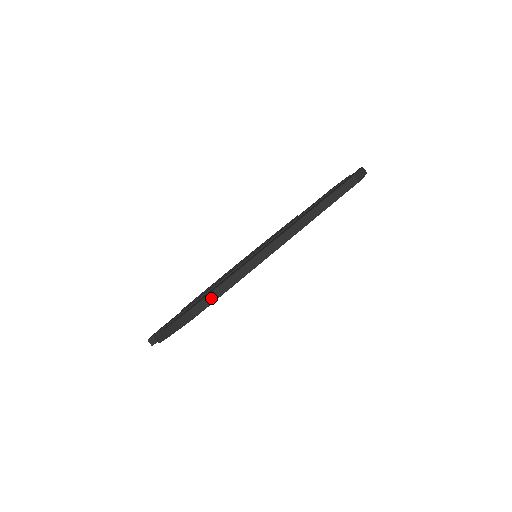
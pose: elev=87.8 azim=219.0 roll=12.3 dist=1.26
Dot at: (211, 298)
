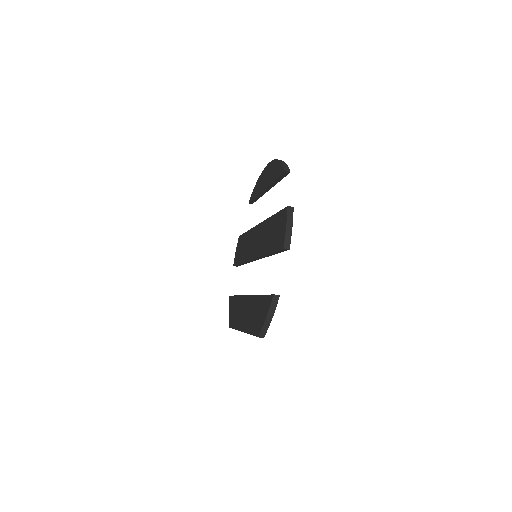
Dot at: occluded
